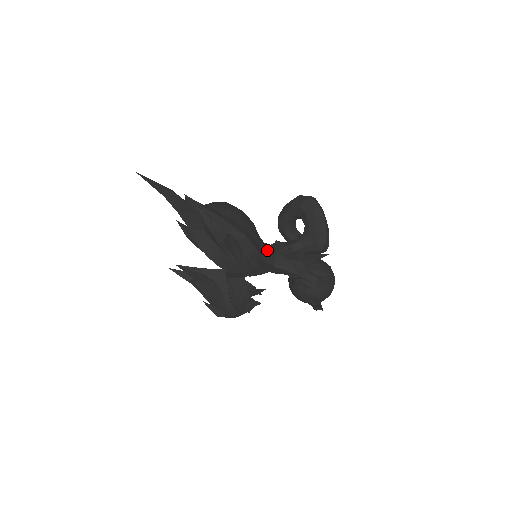
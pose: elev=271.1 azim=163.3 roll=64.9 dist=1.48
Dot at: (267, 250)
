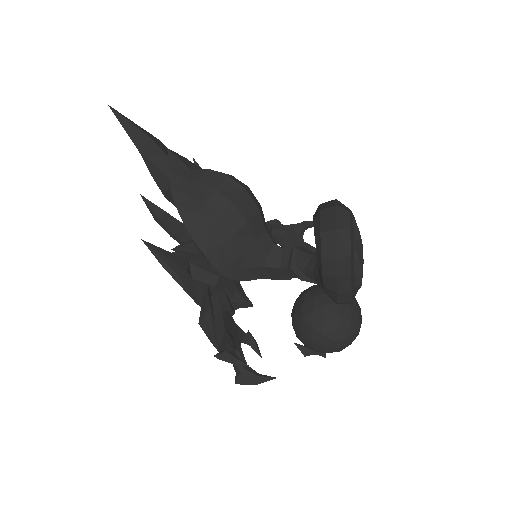
Dot at: (263, 261)
